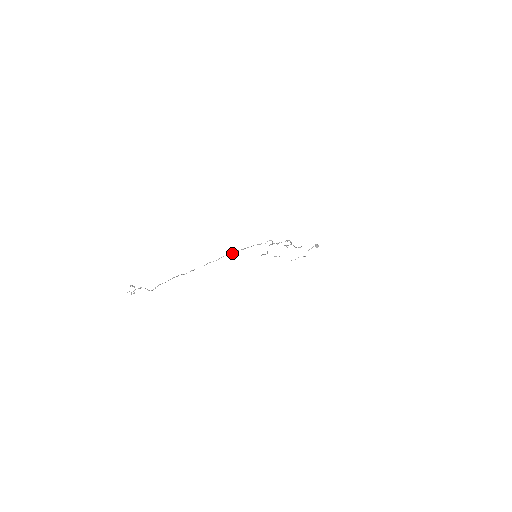
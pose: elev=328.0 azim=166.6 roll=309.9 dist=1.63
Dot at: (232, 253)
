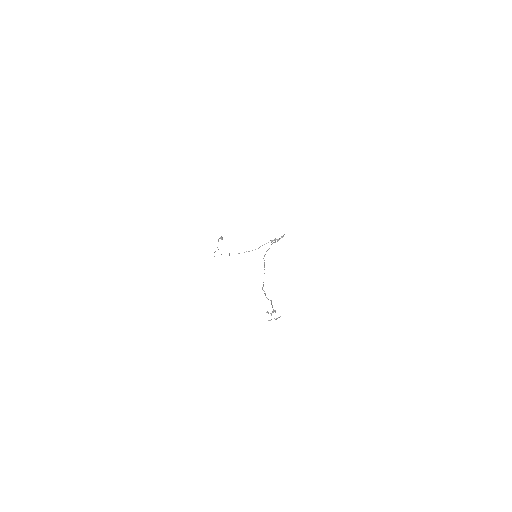
Dot at: (264, 256)
